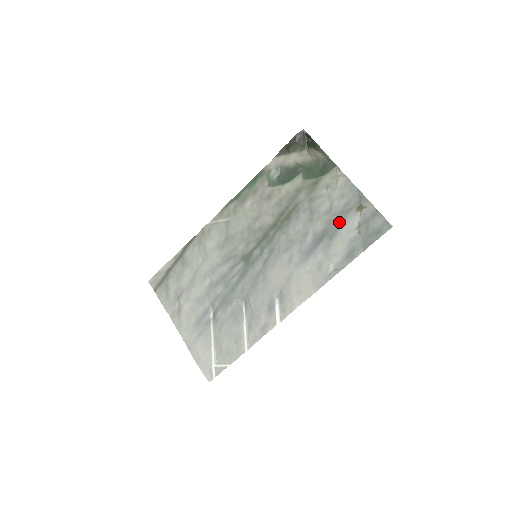
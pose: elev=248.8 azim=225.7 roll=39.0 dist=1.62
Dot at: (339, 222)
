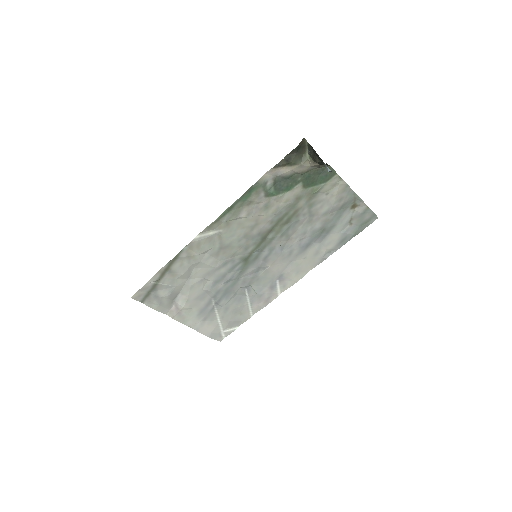
Dot at: (336, 220)
